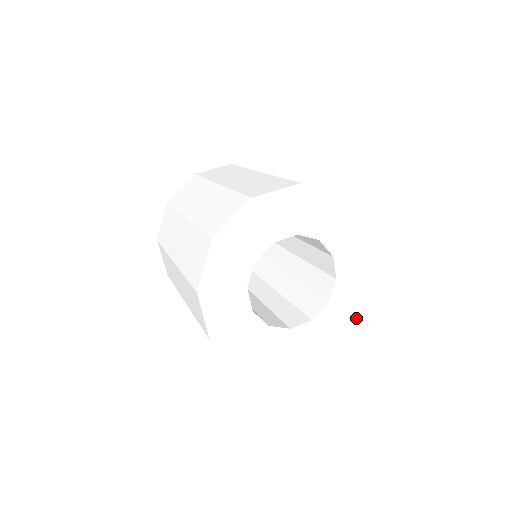
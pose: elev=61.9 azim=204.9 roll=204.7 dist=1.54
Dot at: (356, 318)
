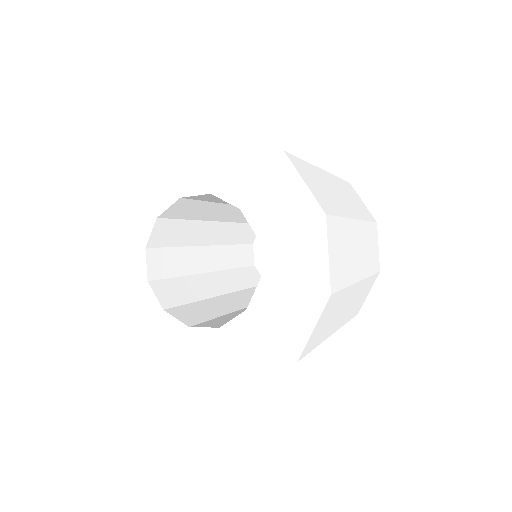
Dot at: (290, 357)
